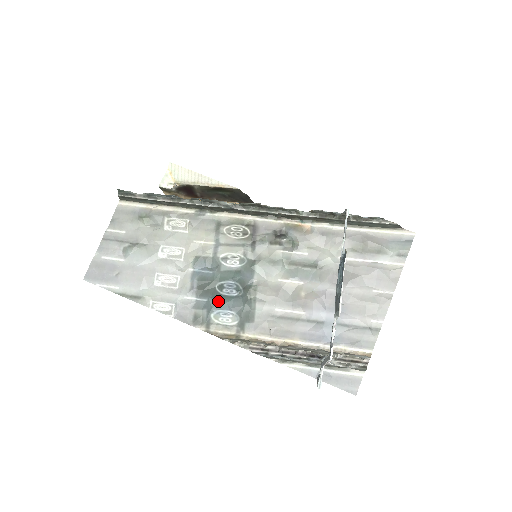
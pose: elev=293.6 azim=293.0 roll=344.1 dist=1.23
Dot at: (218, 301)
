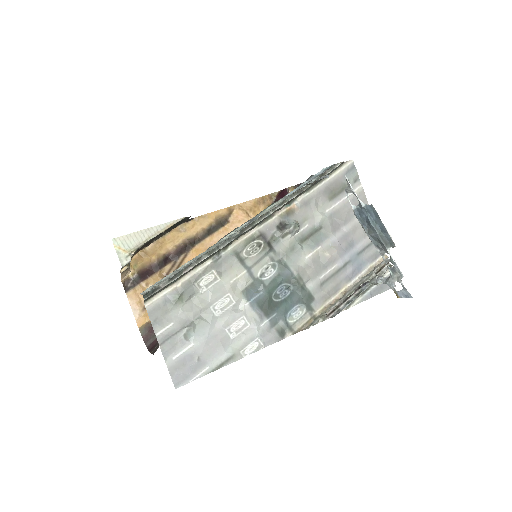
Dot at: (284, 307)
